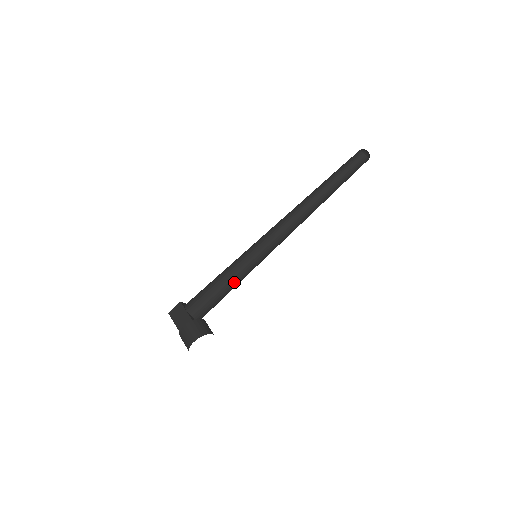
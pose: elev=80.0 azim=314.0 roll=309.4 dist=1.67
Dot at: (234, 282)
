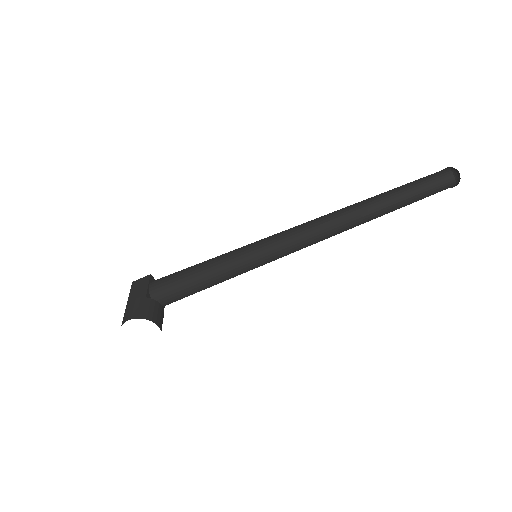
Dot at: (215, 275)
